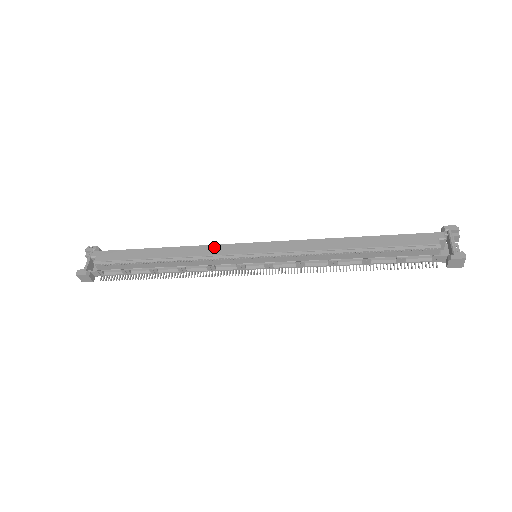
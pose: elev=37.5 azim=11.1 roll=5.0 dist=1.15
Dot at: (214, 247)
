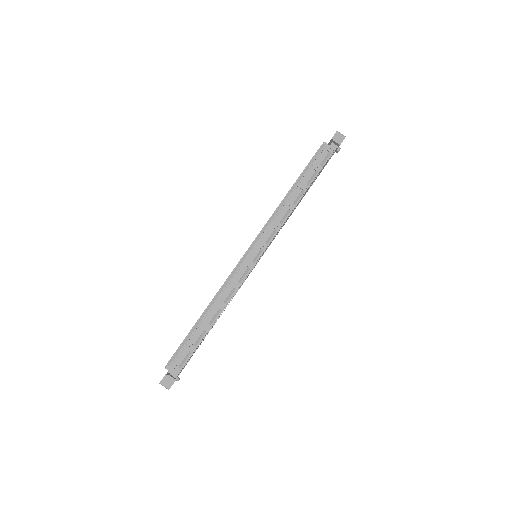
Dot at: occluded
